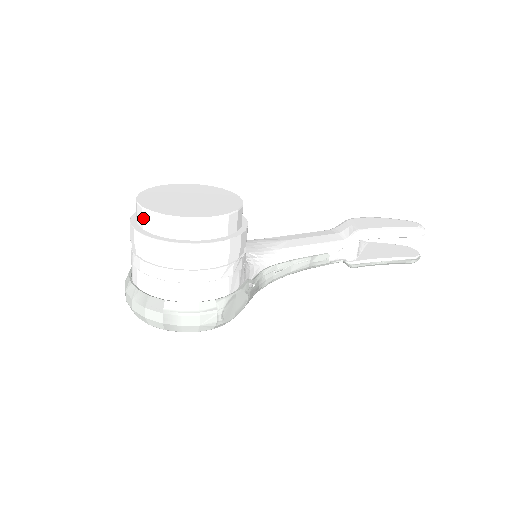
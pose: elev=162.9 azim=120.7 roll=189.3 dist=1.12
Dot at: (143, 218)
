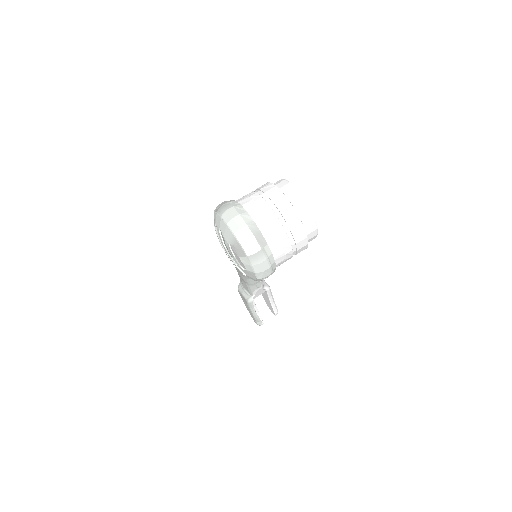
Dot at: (296, 199)
